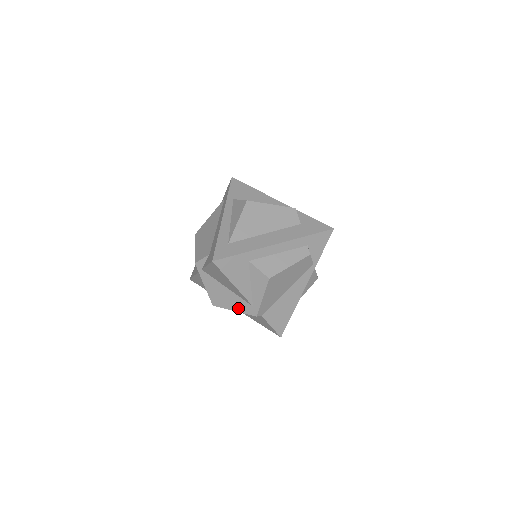
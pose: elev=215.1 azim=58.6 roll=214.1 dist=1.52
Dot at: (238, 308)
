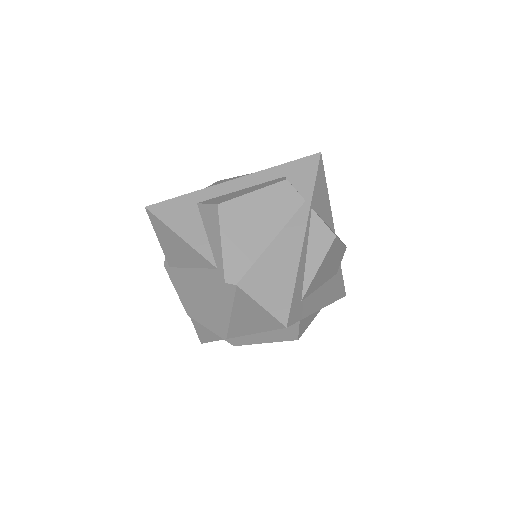
Dot at: (207, 290)
